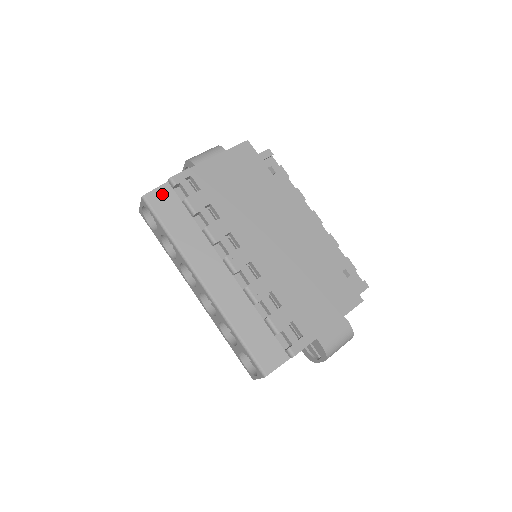
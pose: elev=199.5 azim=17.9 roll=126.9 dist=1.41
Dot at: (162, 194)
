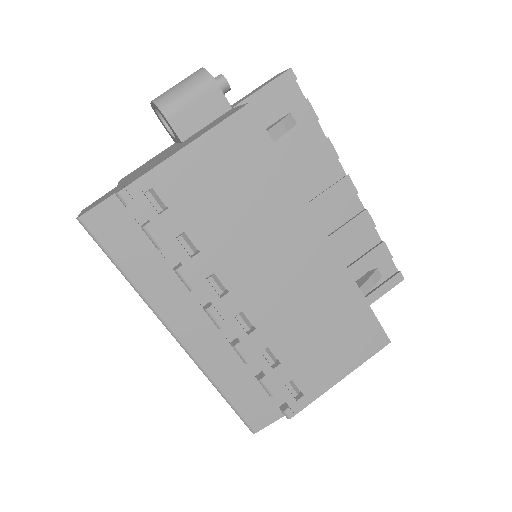
Dot at: (108, 214)
